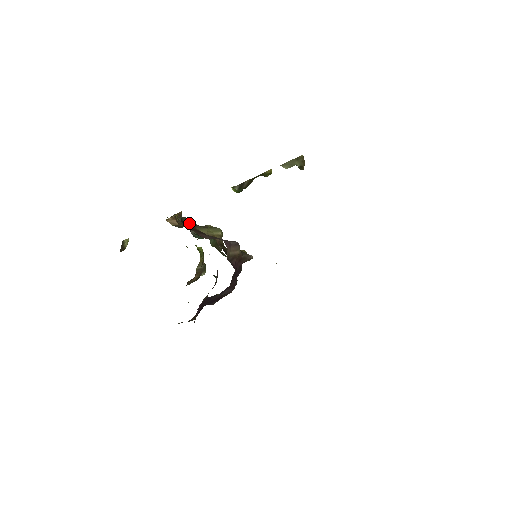
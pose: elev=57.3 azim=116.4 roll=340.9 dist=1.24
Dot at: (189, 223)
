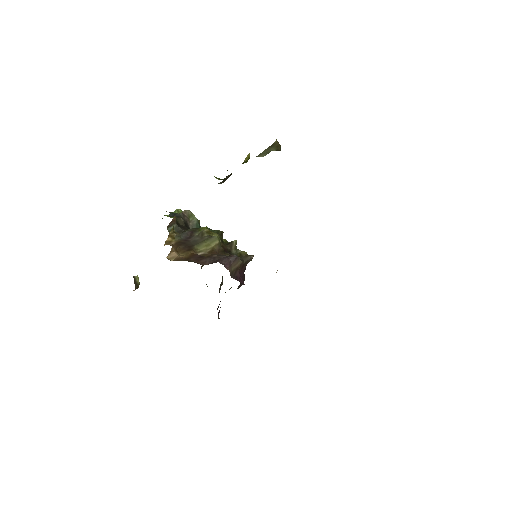
Dot at: (186, 233)
